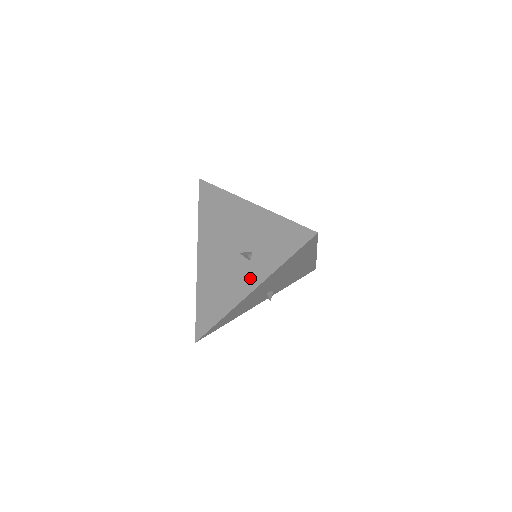
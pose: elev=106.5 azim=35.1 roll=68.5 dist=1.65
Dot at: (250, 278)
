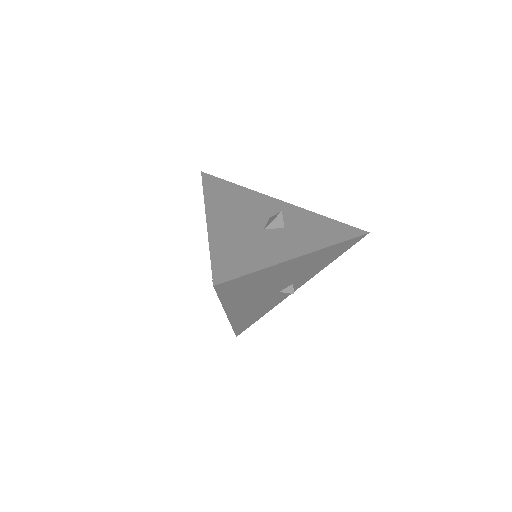
Dot at: occluded
